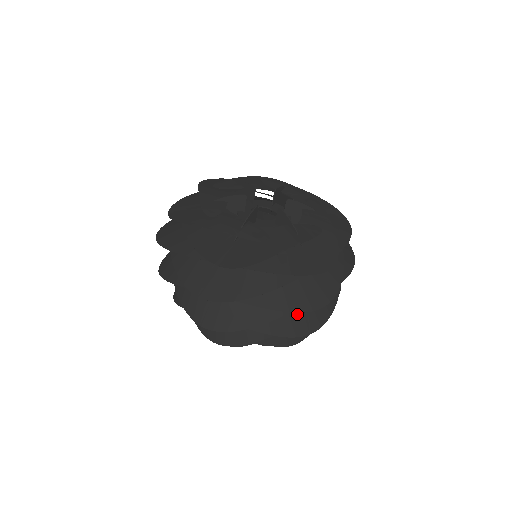
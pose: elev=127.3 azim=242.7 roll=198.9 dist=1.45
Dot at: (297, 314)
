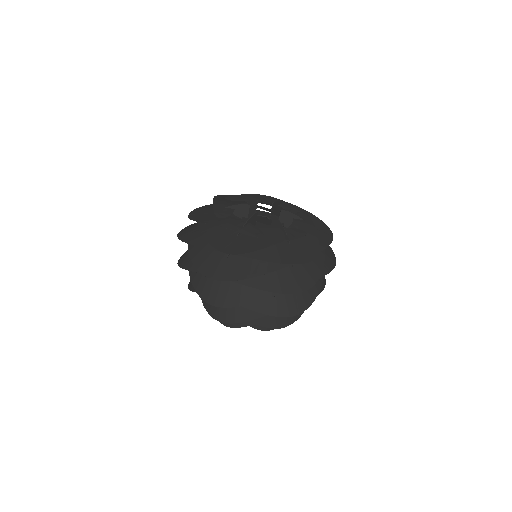
Dot at: (284, 298)
